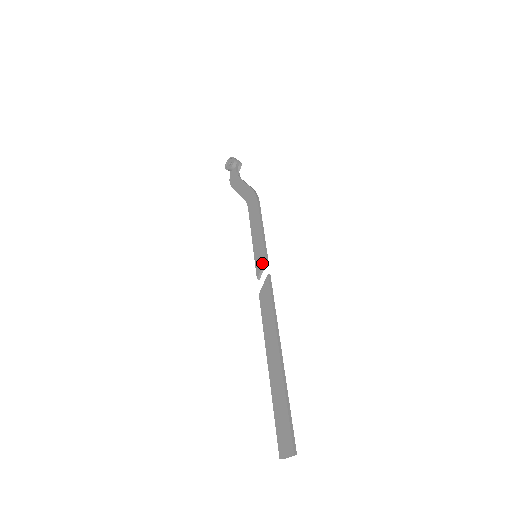
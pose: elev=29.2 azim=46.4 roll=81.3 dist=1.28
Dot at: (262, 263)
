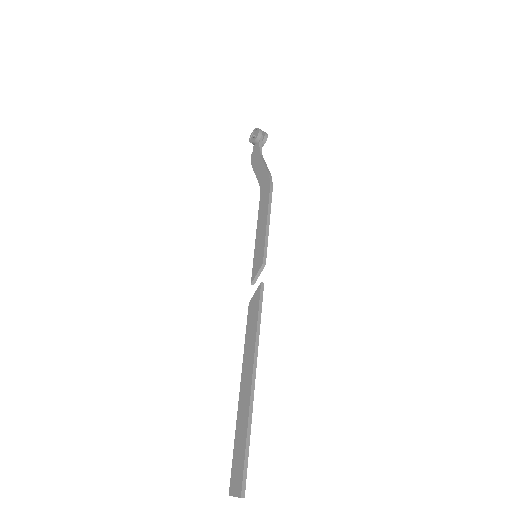
Dot at: (258, 267)
